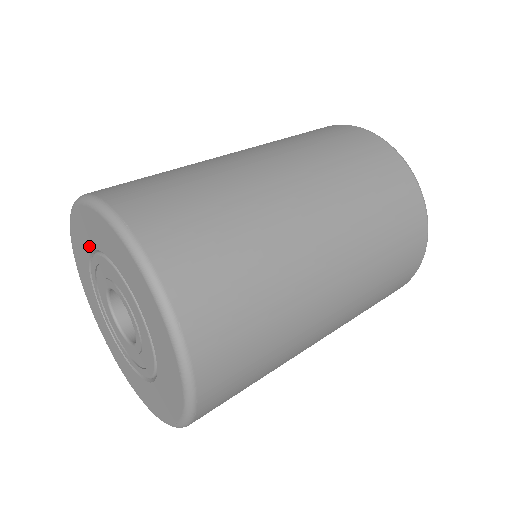
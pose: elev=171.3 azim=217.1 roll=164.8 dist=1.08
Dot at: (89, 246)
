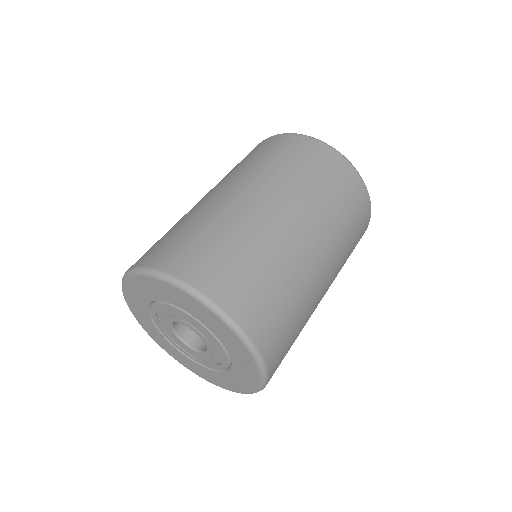
Dot at: (145, 303)
